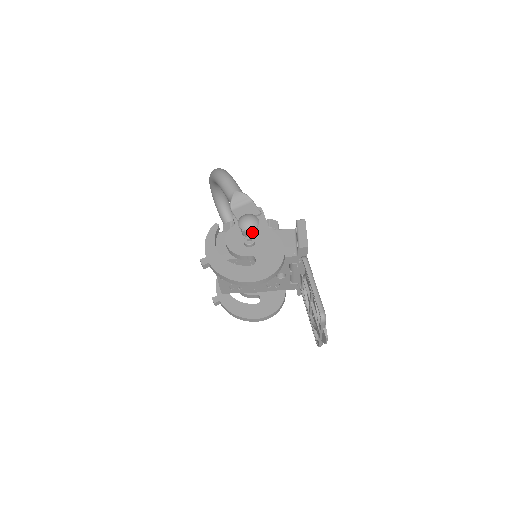
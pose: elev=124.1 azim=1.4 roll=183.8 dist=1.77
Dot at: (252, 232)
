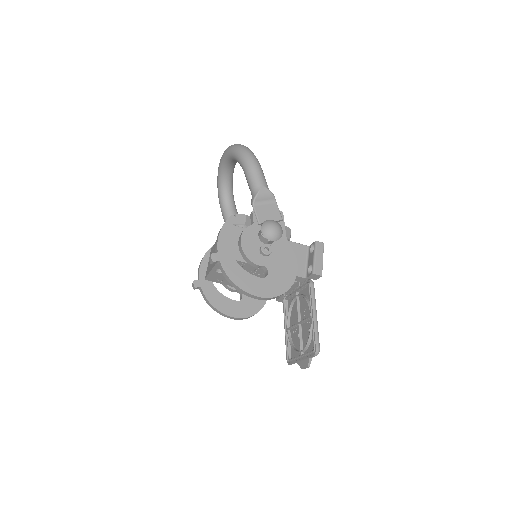
Dot at: (271, 241)
